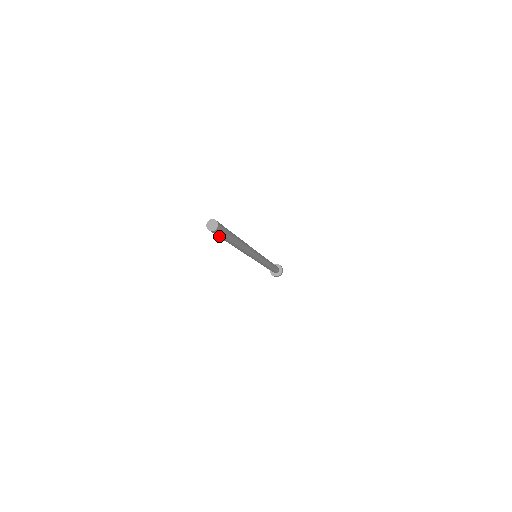
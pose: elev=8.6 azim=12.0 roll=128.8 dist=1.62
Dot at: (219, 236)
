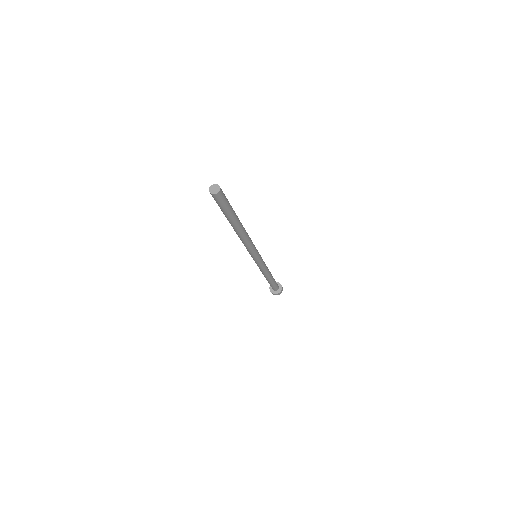
Dot at: (217, 203)
